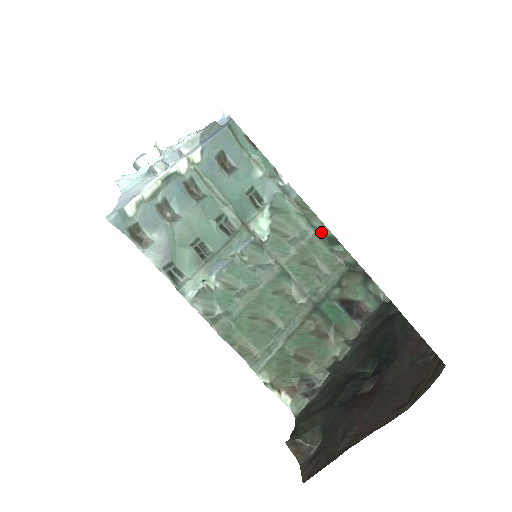
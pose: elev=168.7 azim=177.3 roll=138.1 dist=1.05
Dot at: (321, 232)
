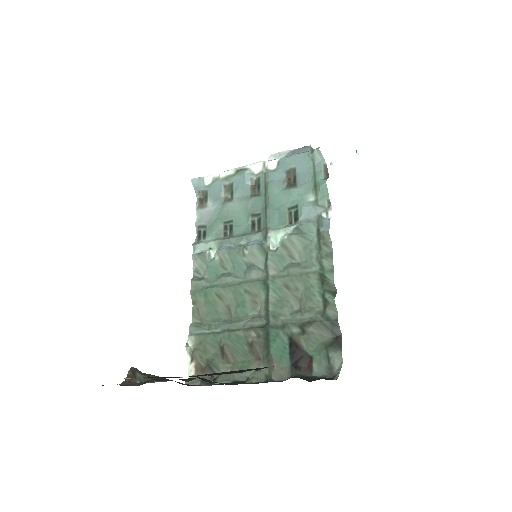
Dot at: (324, 273)
